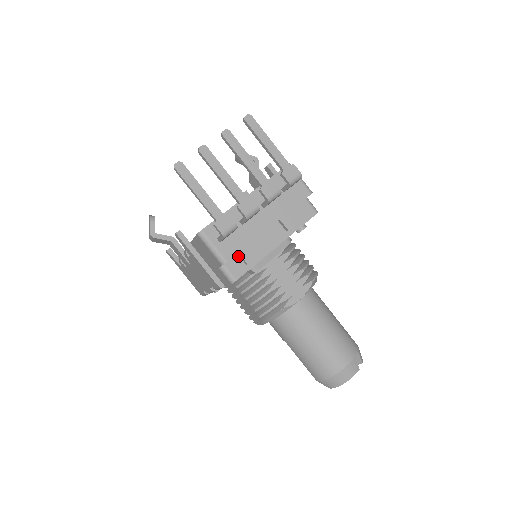
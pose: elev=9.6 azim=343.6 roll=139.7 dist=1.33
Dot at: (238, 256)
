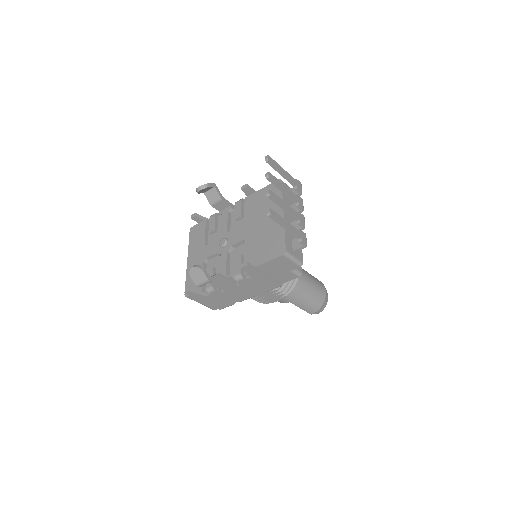
Dot at: occluded
